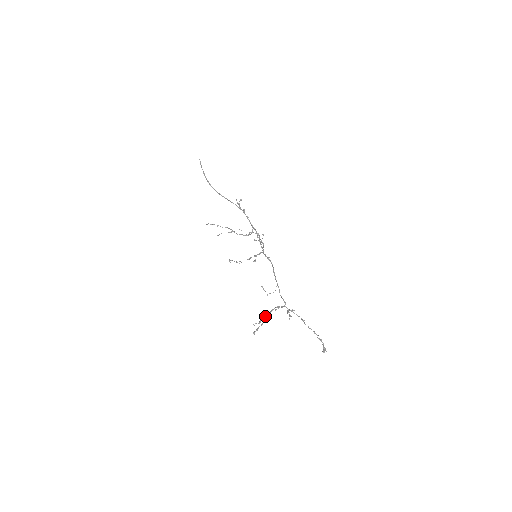
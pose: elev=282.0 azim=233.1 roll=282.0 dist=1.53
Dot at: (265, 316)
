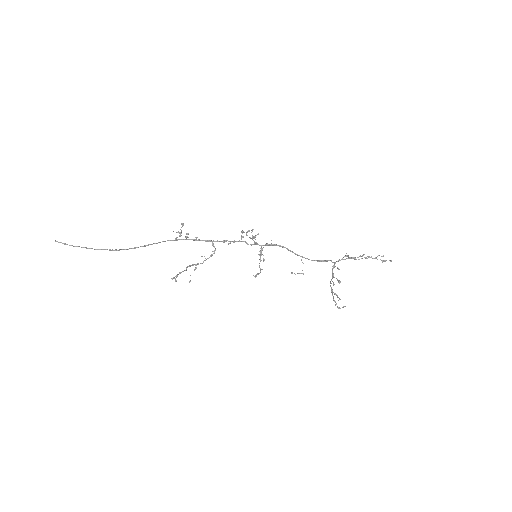
Dot at: occluded
